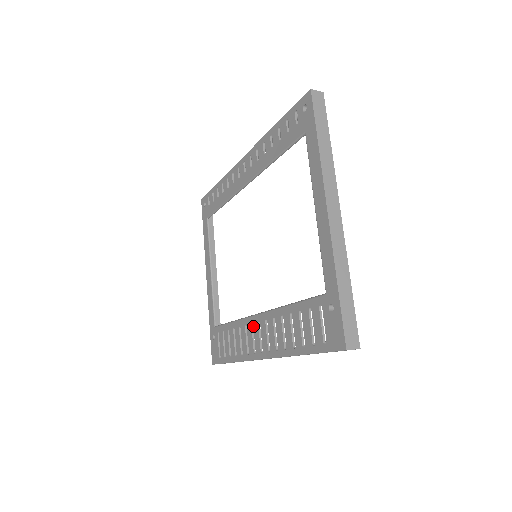
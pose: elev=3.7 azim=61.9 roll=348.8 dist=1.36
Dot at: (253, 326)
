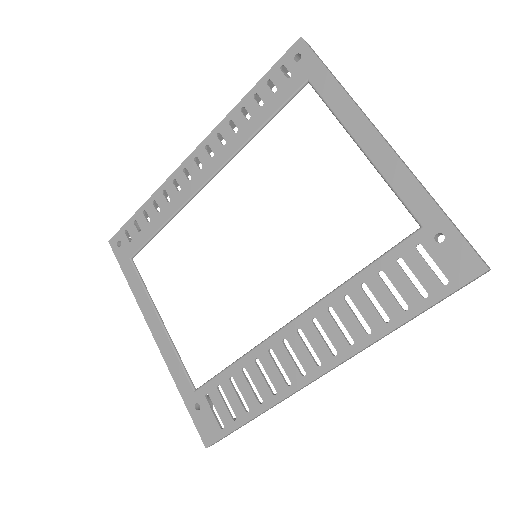
Dot at: occluded
